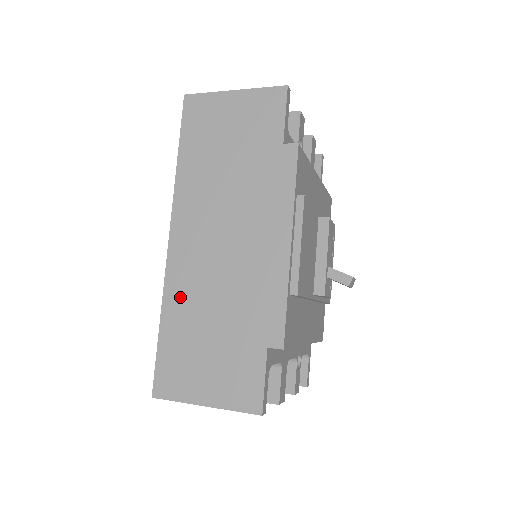
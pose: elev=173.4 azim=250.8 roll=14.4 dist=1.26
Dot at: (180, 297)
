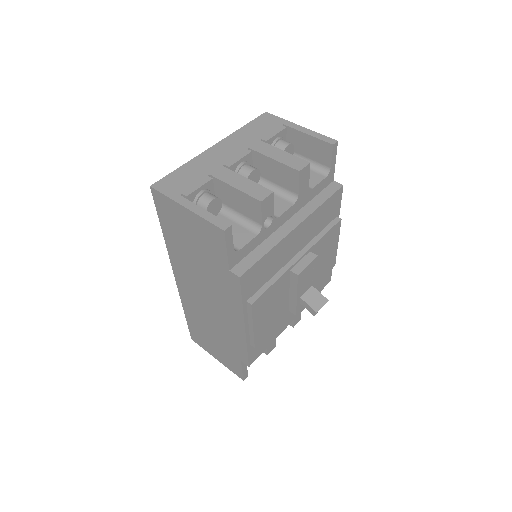
Dot at: (191, 310)
